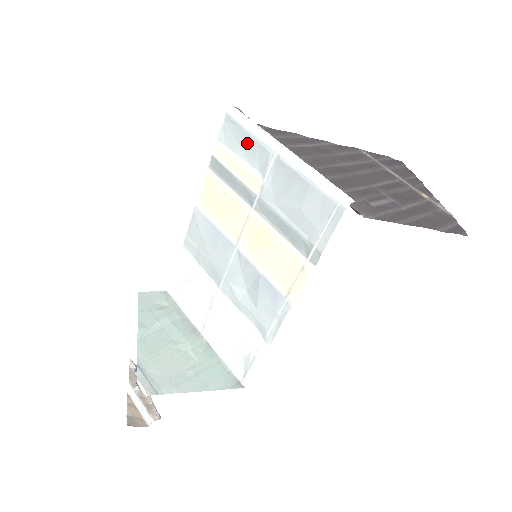
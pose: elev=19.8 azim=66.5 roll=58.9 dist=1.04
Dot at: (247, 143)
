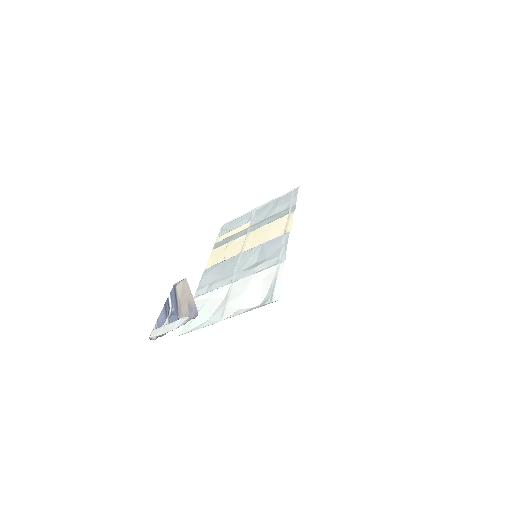
Dot at: (237, 222)
